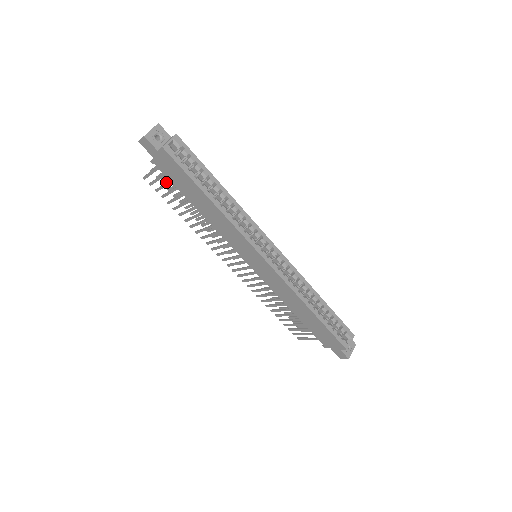
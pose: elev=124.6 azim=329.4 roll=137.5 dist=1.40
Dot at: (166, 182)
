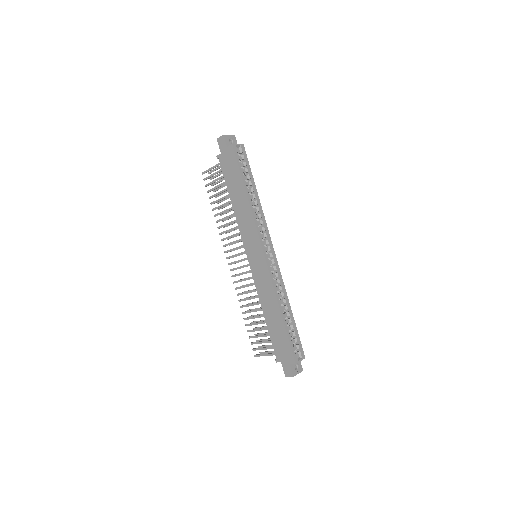
Dot at: (218, 178)
